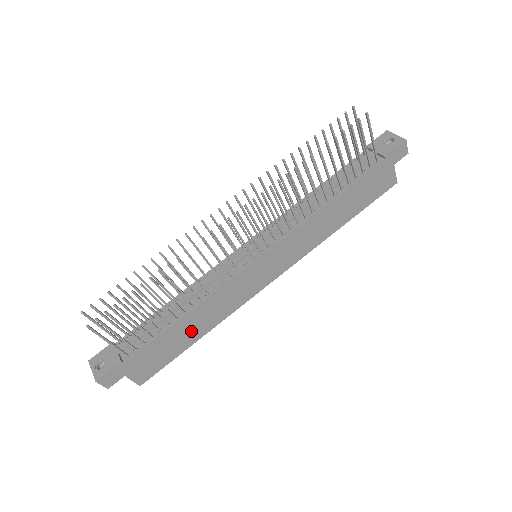
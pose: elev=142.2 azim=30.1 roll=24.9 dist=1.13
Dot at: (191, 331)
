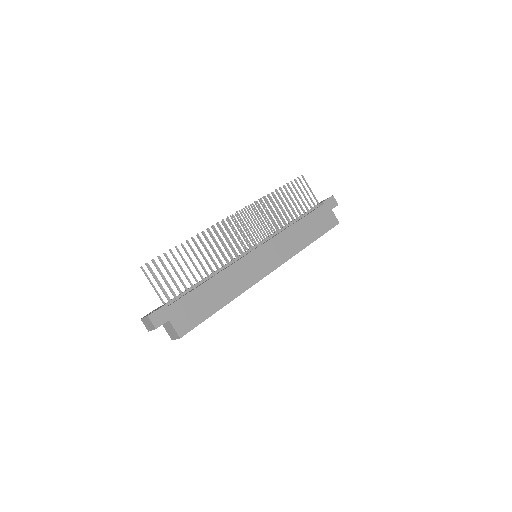
Dot at: (217, 296)
